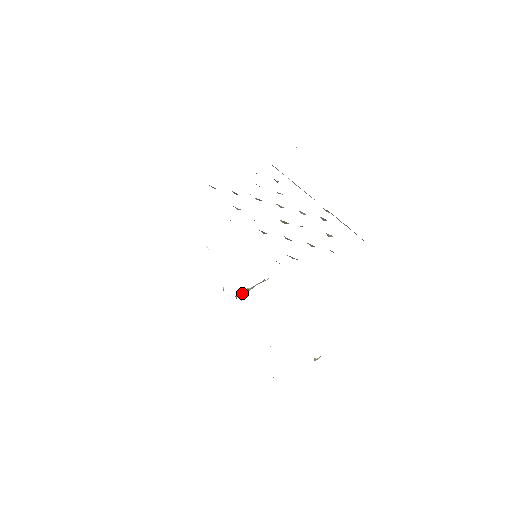
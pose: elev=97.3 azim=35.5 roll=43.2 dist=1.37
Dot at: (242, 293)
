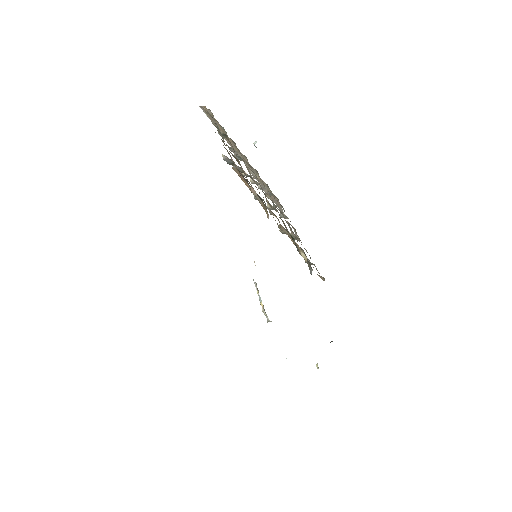
Dot at: (265, 312)
